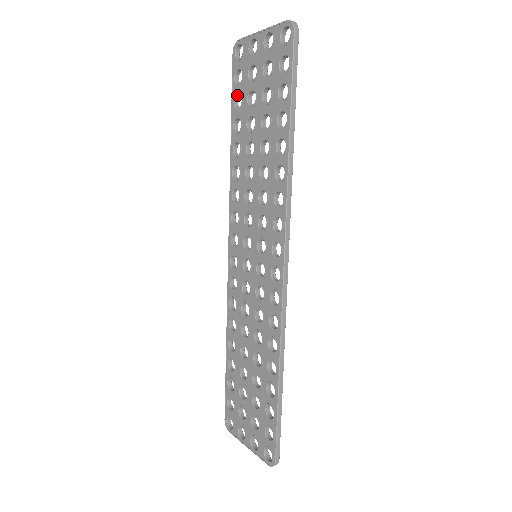
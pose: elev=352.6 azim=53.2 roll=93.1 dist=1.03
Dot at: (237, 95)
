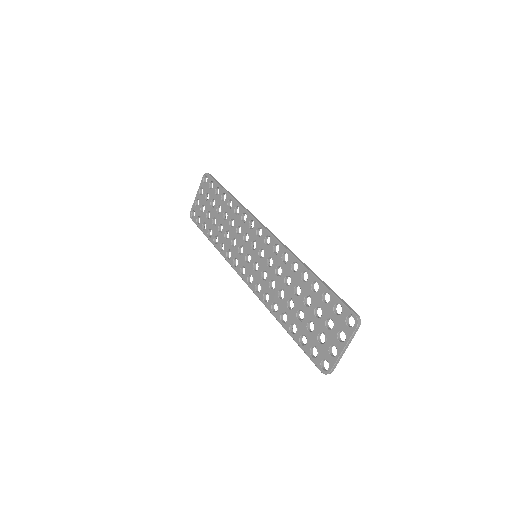
Dot at: (202, 226)
